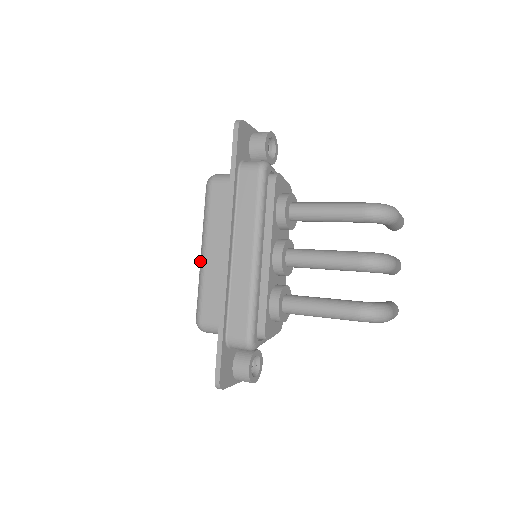
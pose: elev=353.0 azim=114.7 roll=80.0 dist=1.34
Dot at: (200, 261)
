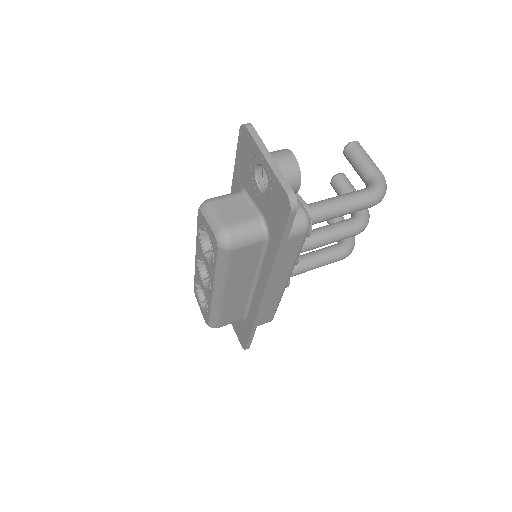
Dot at: (212, 298)
